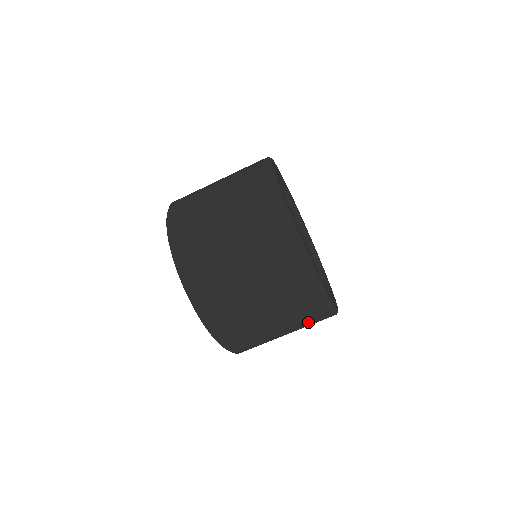
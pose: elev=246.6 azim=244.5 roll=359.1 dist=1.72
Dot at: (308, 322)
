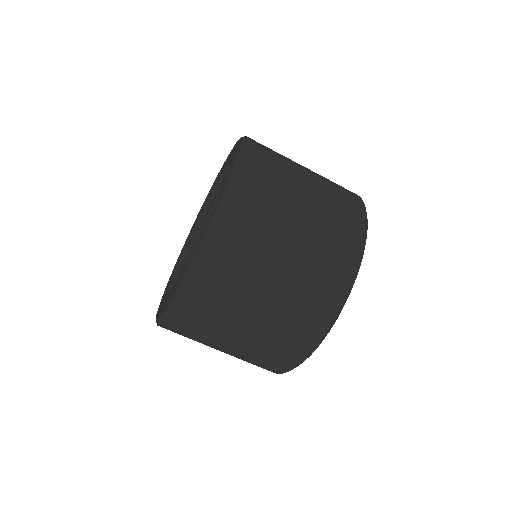
Dot at: (295, 318)
